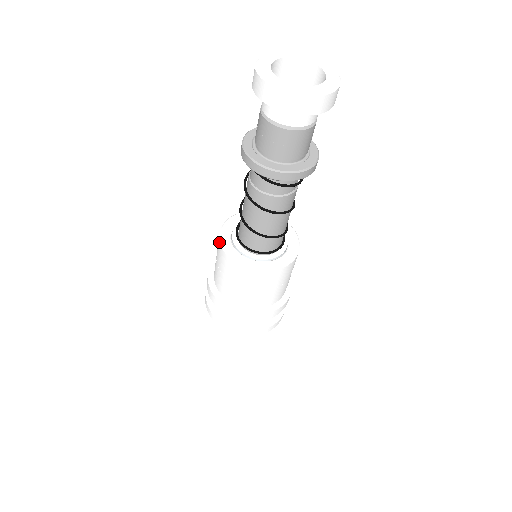
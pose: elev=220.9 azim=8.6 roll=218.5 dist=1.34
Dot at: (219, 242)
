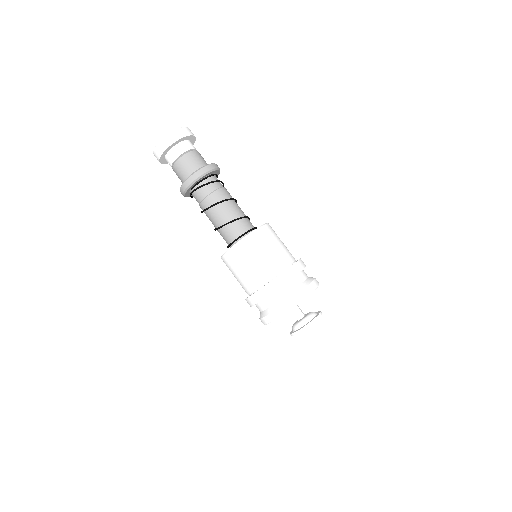
Dot at: (222, 258)
